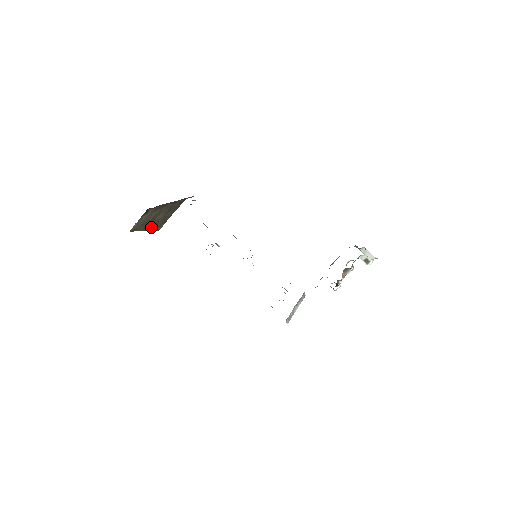
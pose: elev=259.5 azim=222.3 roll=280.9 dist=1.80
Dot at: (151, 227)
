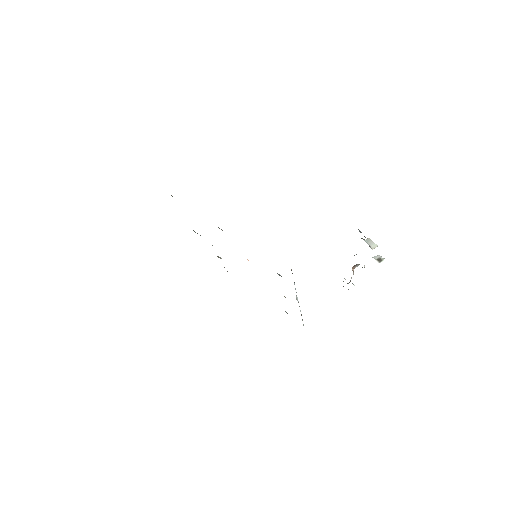
Dot at: occluded
